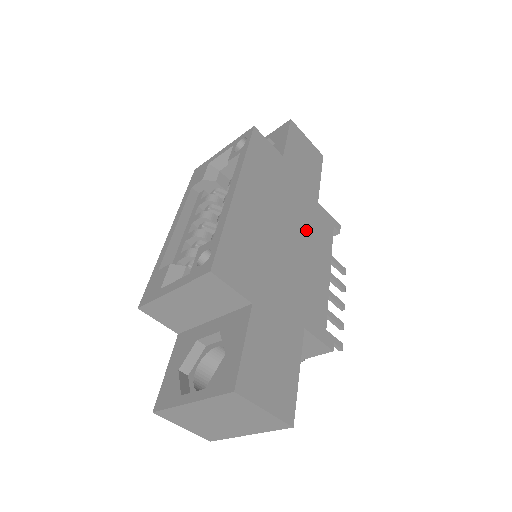
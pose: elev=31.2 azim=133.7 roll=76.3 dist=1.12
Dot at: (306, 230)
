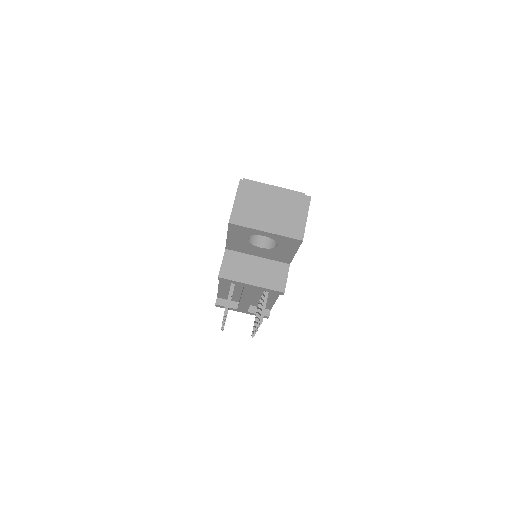
Dot at: occluded
